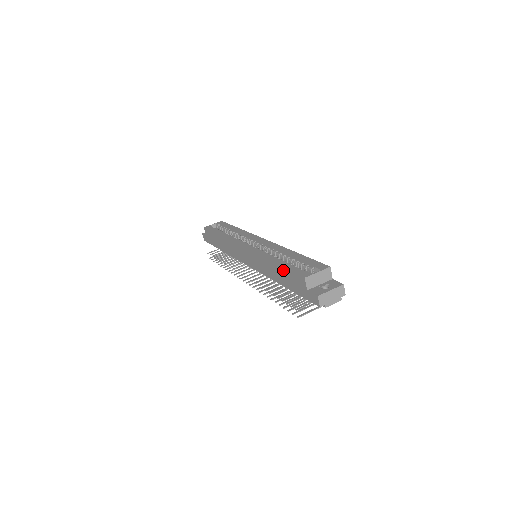
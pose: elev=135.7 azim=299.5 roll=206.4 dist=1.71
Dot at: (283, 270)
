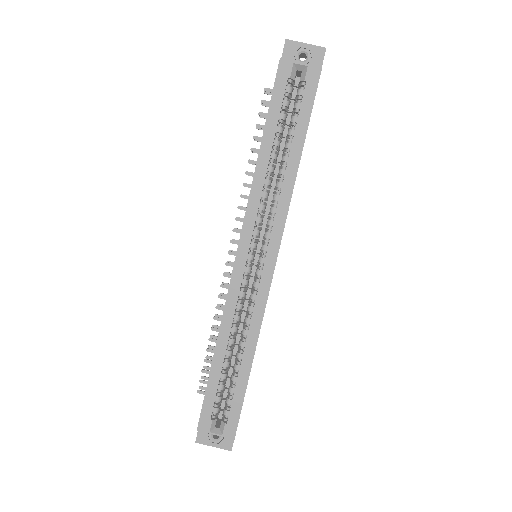
Dot at: (209, 377)
